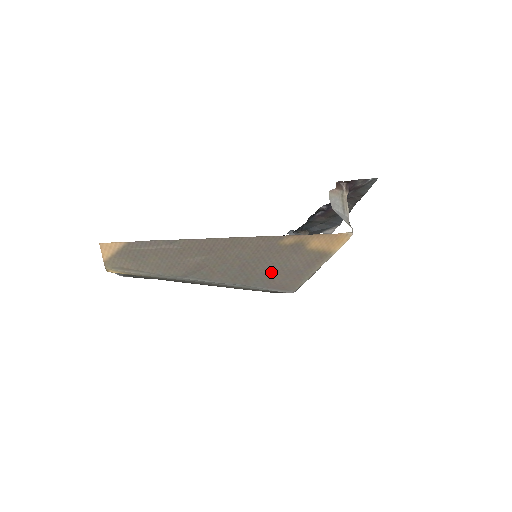
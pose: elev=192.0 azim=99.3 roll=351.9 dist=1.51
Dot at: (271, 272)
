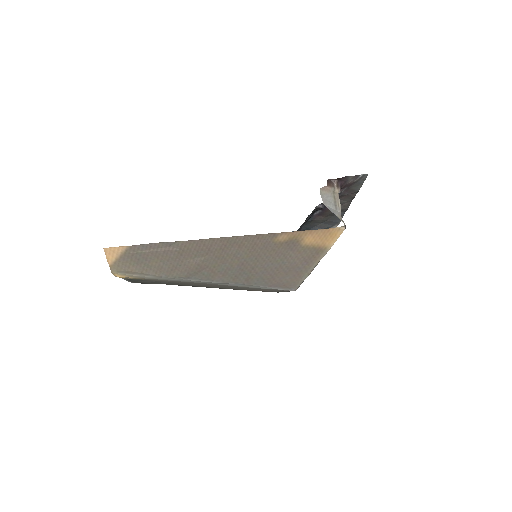
Dot at: (270, 270)
